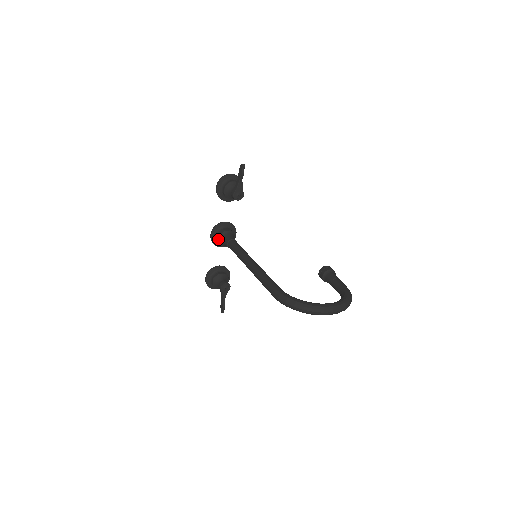
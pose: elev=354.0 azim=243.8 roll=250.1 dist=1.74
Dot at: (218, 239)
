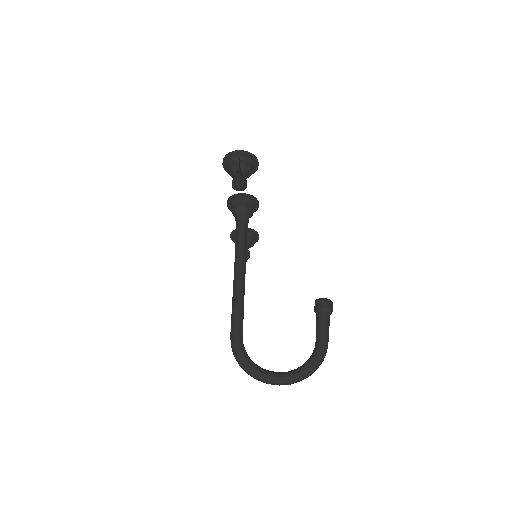
Dot at: (232, 213)
